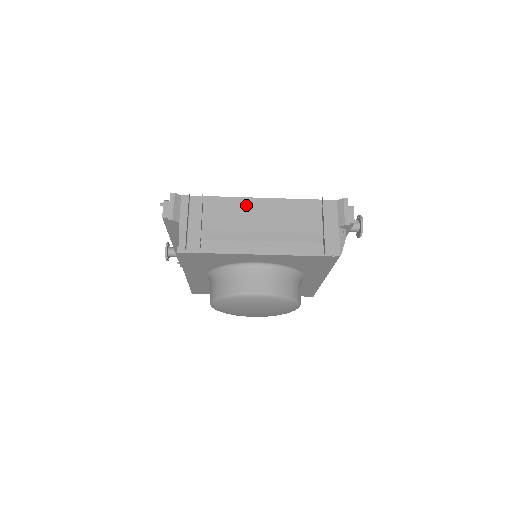
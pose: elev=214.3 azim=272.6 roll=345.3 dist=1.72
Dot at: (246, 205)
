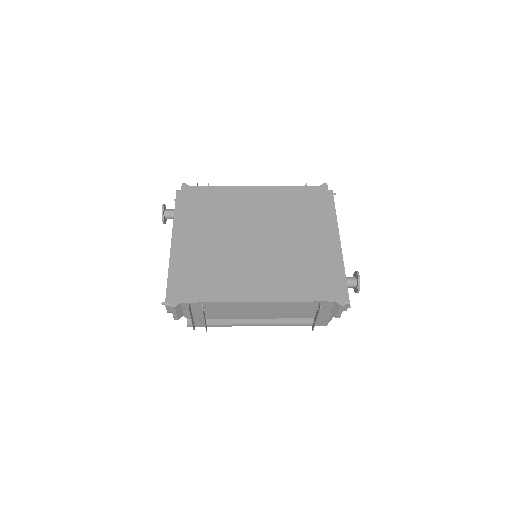
Dot at: (245, 306)
